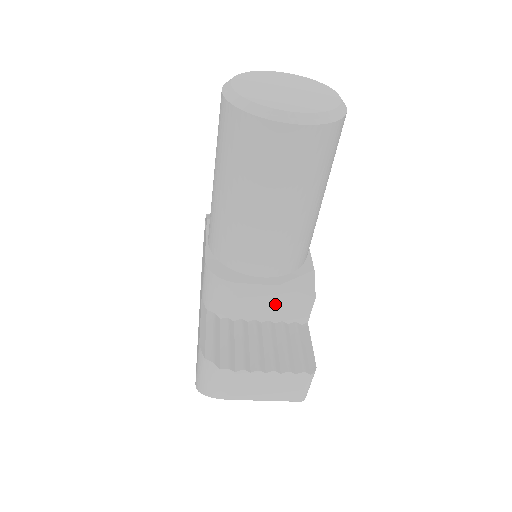
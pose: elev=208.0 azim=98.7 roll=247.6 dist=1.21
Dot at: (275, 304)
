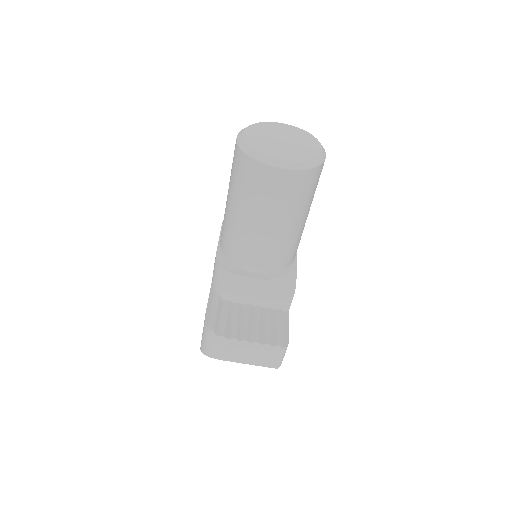
Dot at: (264, 294)
